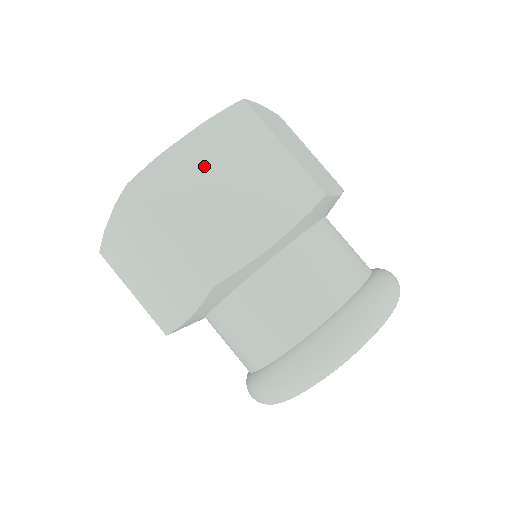
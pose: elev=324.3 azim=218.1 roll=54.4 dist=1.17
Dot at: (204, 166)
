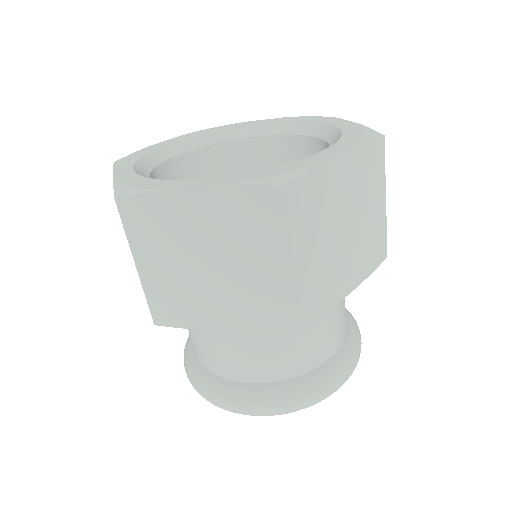
Dot at: (341, 195)
